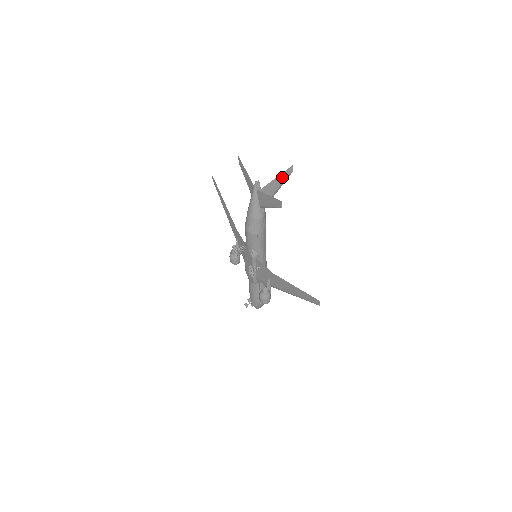
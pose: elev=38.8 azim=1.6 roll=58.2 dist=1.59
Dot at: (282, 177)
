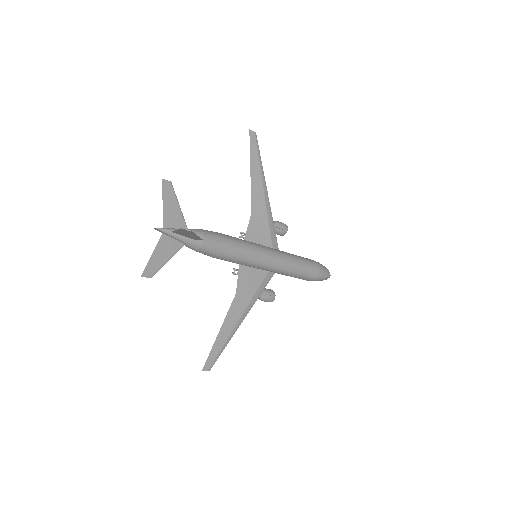
Dot at: (184, 231)
